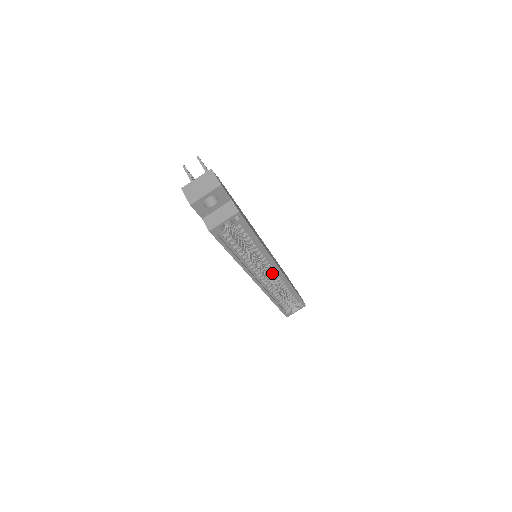
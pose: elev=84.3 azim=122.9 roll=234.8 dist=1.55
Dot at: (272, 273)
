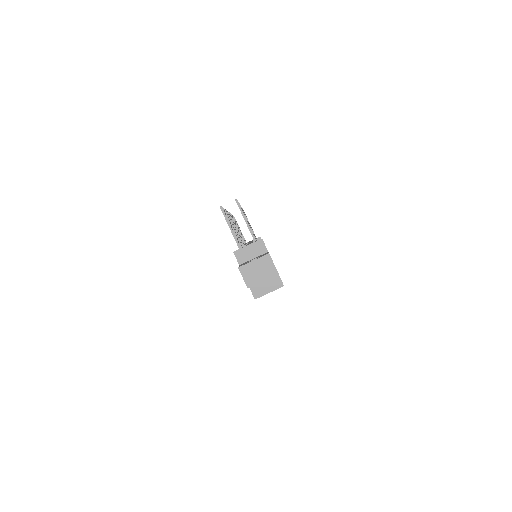
Dot at: occluded
